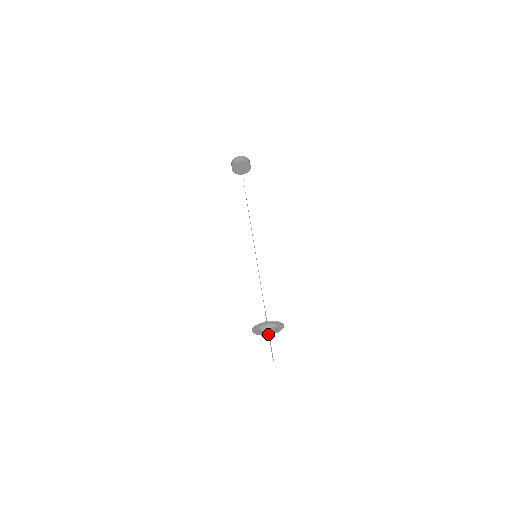
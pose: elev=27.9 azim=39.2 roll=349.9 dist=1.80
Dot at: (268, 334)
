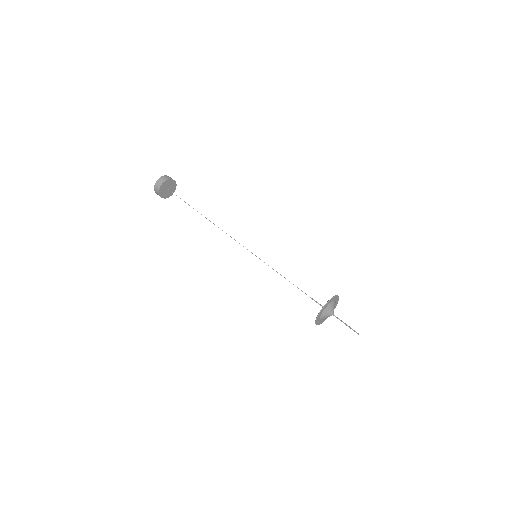
Dot at: occluded
